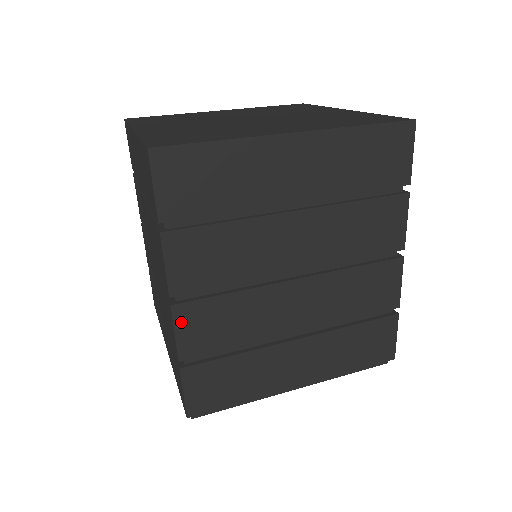
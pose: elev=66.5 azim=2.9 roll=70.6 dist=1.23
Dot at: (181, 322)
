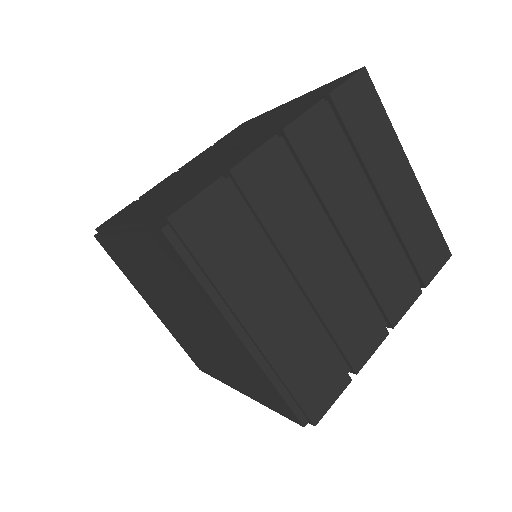
Dot at: (266, 152)
